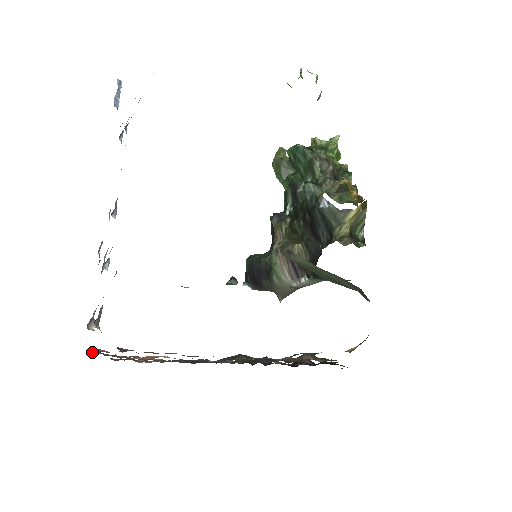
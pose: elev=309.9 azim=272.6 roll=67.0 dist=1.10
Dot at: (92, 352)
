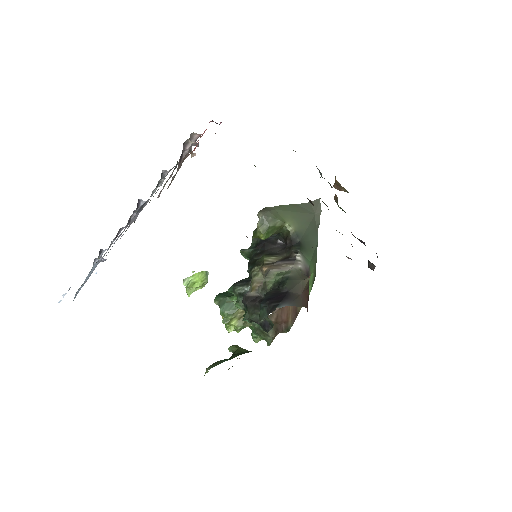
Dot at: occluded
